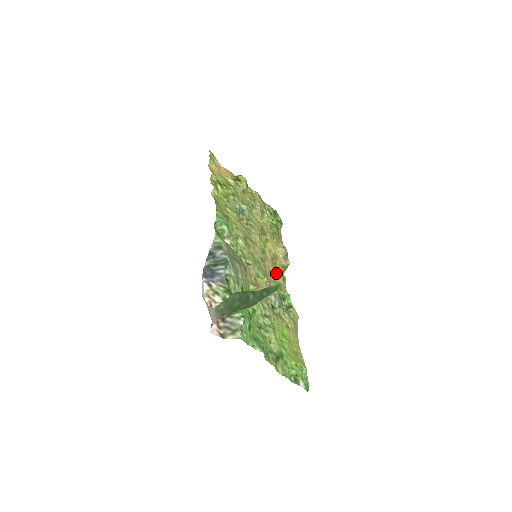
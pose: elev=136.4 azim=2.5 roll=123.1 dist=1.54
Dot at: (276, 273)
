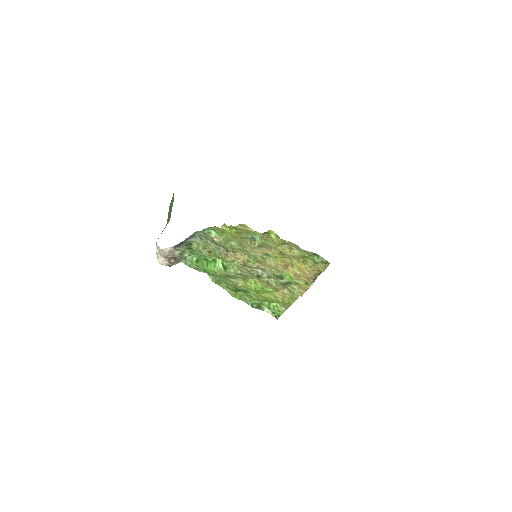
Dot at: (294, 277)
